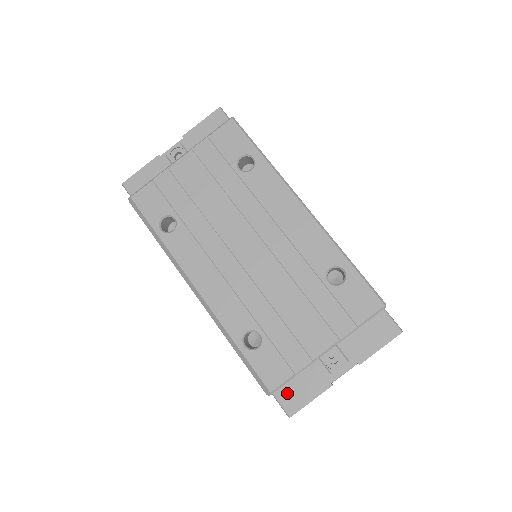
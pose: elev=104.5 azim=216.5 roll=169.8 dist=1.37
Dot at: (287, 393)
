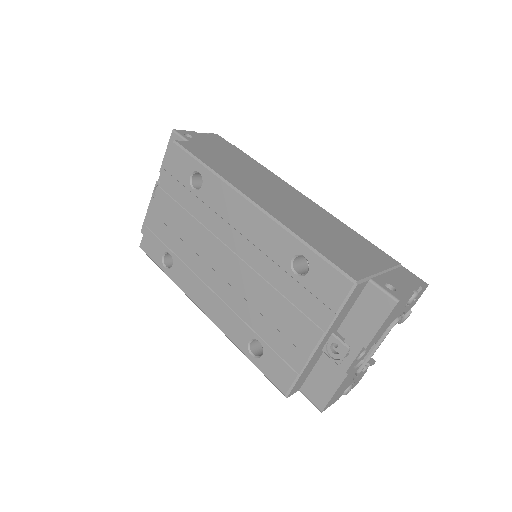
Dot at: (311, 389)
